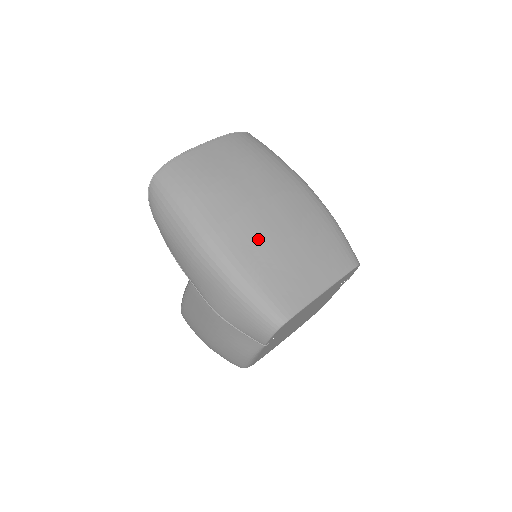
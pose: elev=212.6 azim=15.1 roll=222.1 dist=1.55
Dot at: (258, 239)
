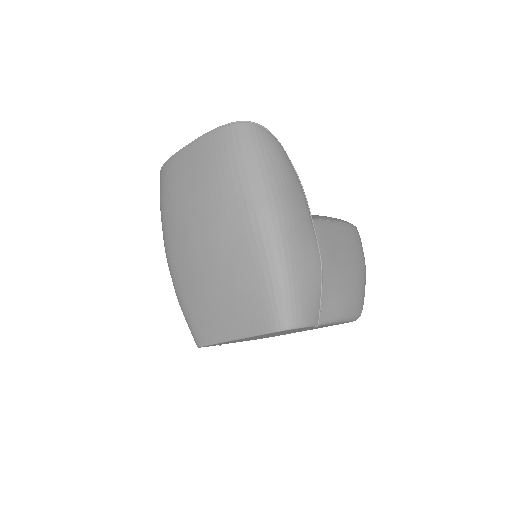
Dot at: (188, 269)
